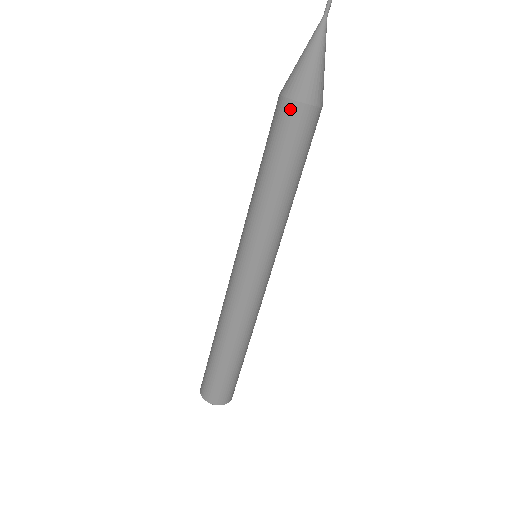
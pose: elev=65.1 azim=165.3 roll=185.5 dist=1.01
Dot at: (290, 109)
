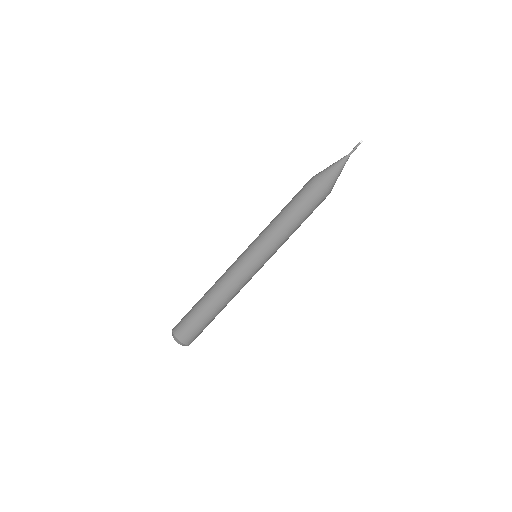
Dot at: (321, 190)
